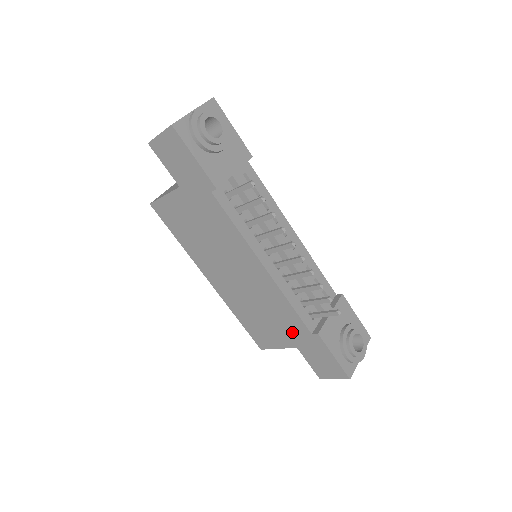
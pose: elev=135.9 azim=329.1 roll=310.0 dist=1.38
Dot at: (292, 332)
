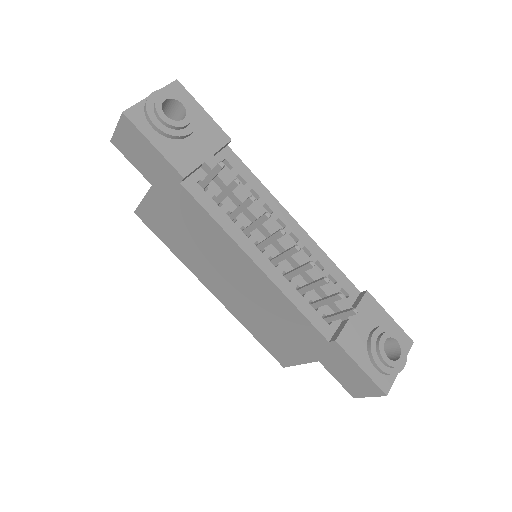
Dot at: (308, 342)
